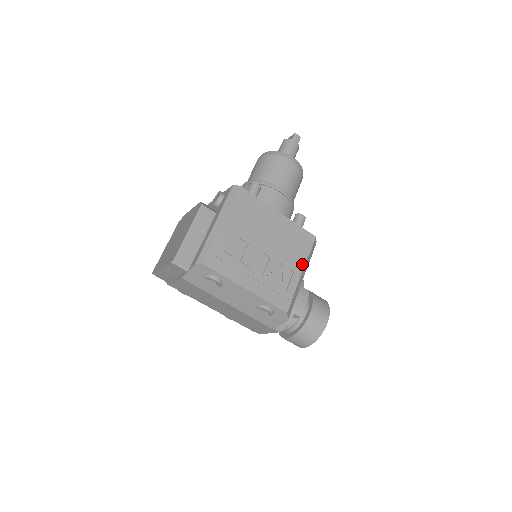
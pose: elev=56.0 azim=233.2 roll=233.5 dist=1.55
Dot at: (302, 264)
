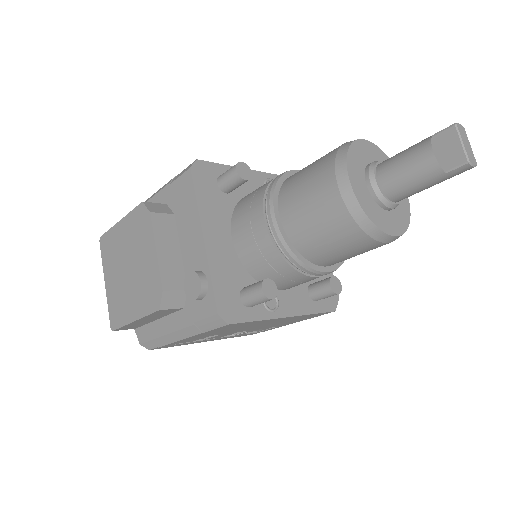
Dot at: (295, 322)
